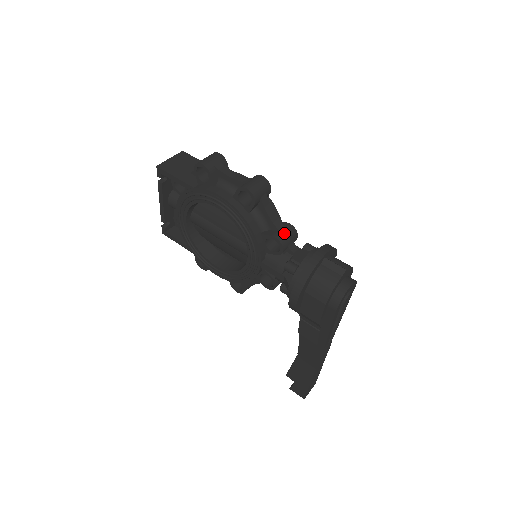
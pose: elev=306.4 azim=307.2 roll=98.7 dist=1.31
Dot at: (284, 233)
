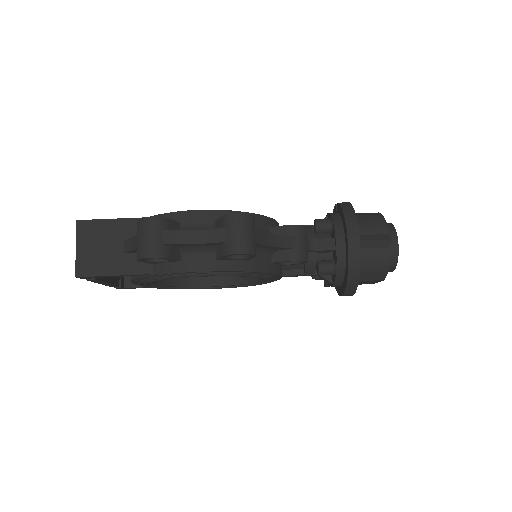
Dot at: (297, 245)
